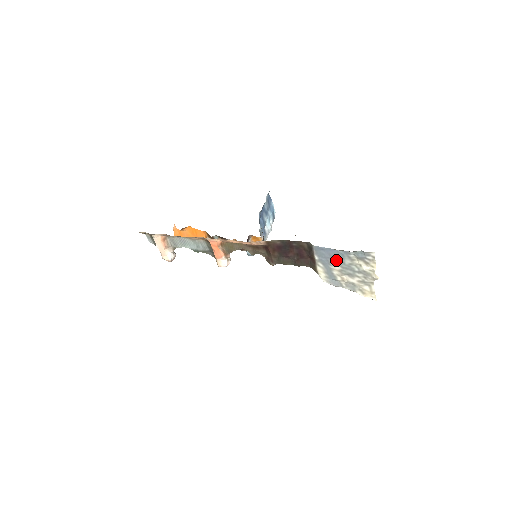
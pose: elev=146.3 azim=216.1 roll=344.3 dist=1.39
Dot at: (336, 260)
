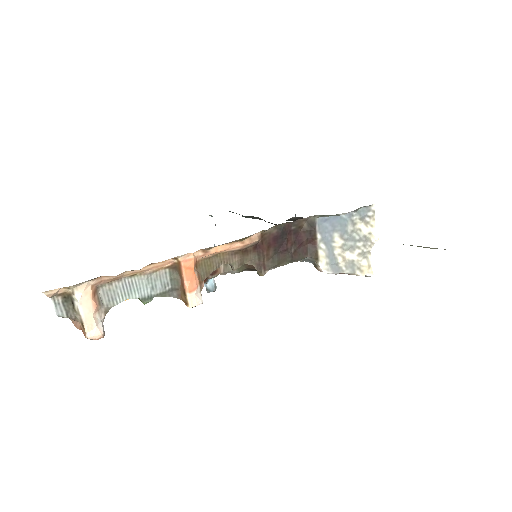
Dot at: (339, 231)
